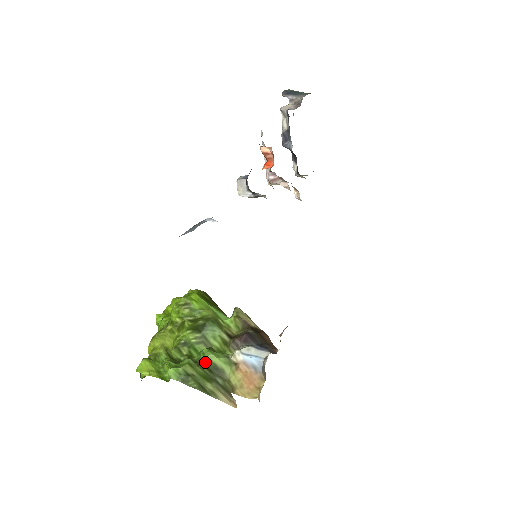
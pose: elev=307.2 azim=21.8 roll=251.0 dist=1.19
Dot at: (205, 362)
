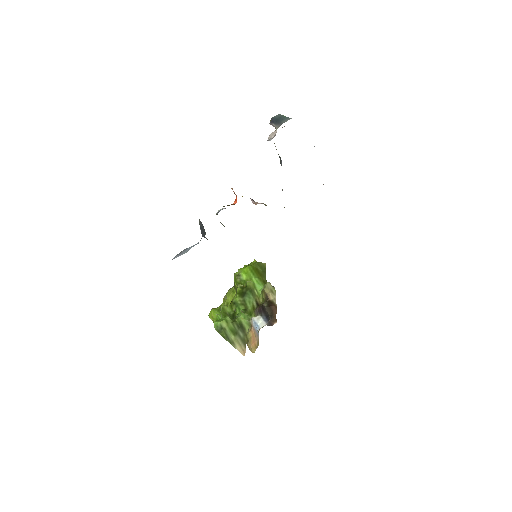
Dot at: (237, 320)
